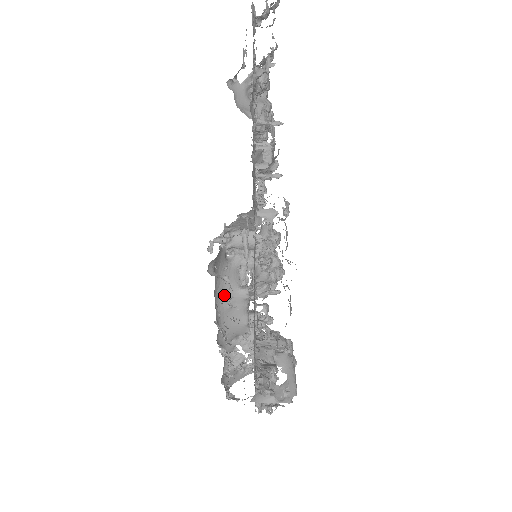
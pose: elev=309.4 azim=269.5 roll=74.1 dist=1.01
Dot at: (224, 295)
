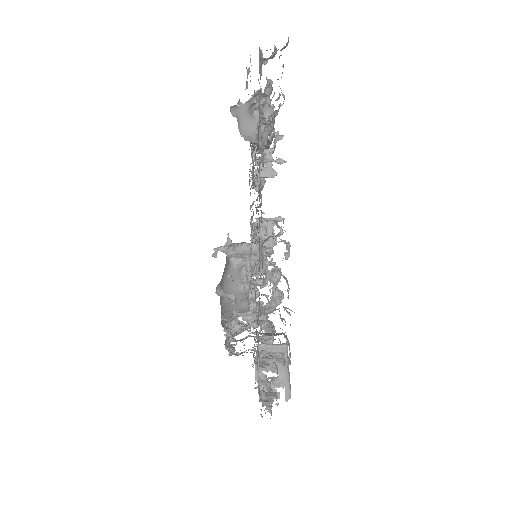
Dot at: occluded
